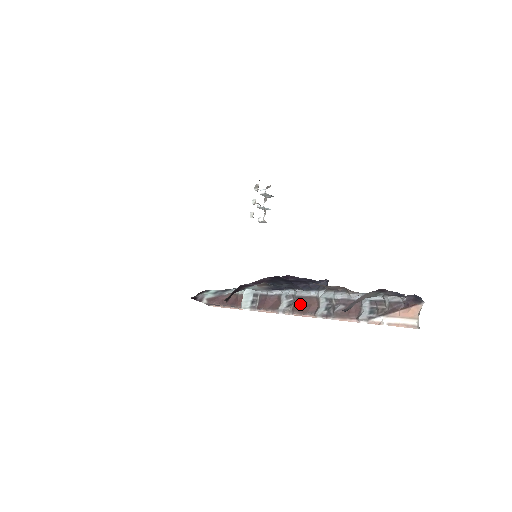
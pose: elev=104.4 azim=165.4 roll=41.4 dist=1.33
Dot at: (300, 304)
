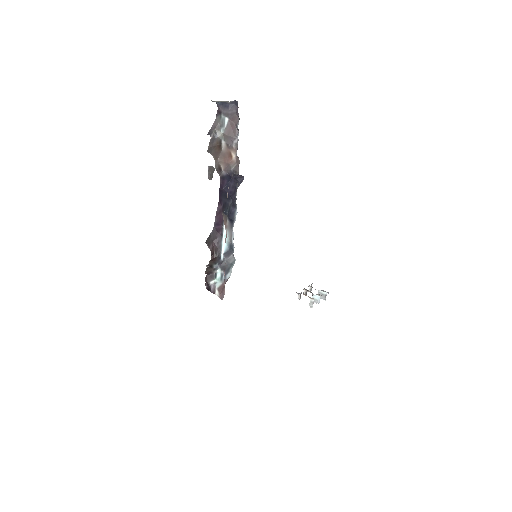
Dot at: occluded
